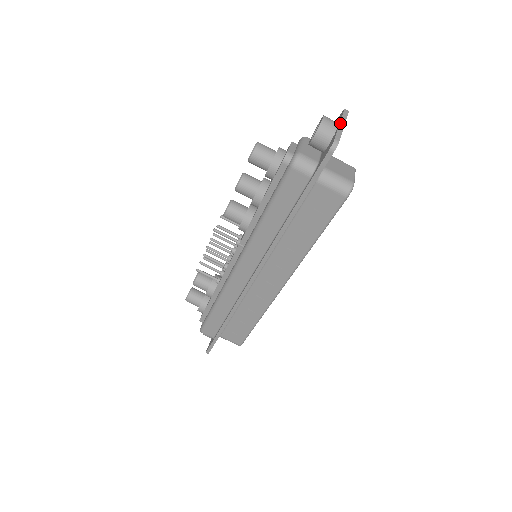
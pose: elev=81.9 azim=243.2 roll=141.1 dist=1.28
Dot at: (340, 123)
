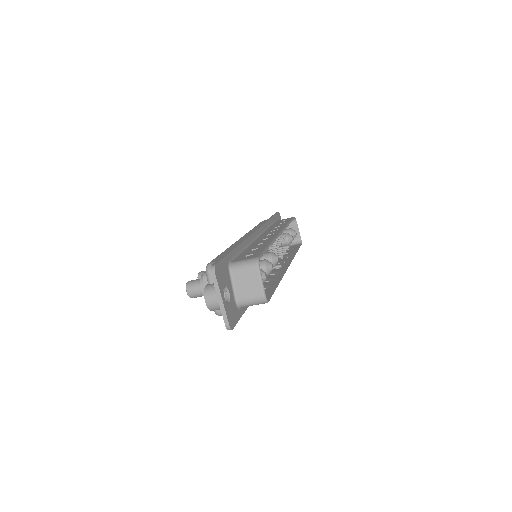
Dot at: (218, 300)
